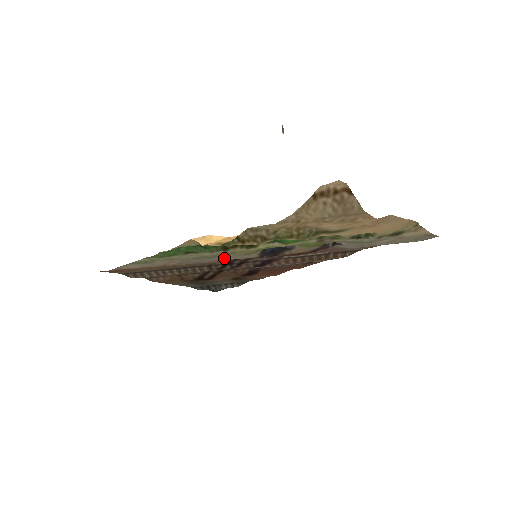
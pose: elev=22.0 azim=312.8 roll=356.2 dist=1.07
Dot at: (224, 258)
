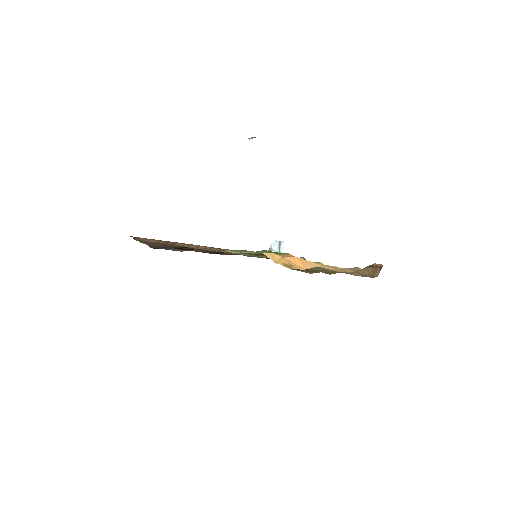
Dot at: occluded
